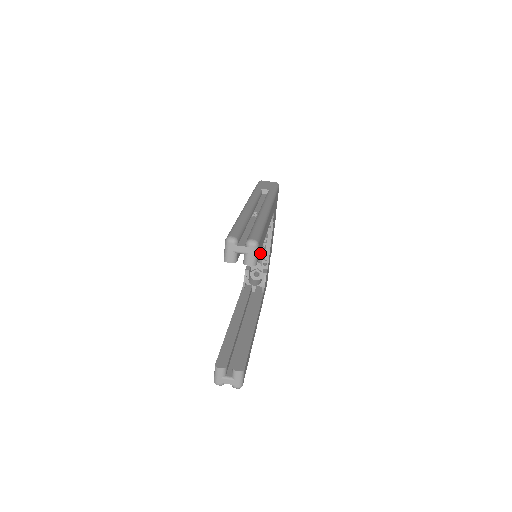
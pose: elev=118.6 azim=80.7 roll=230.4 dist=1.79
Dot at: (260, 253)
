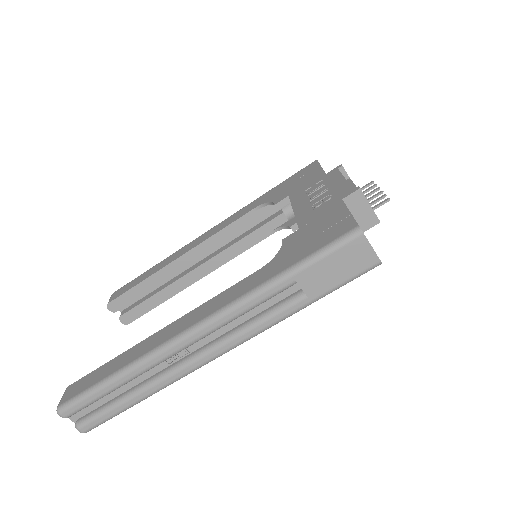
Dot at: occluded
